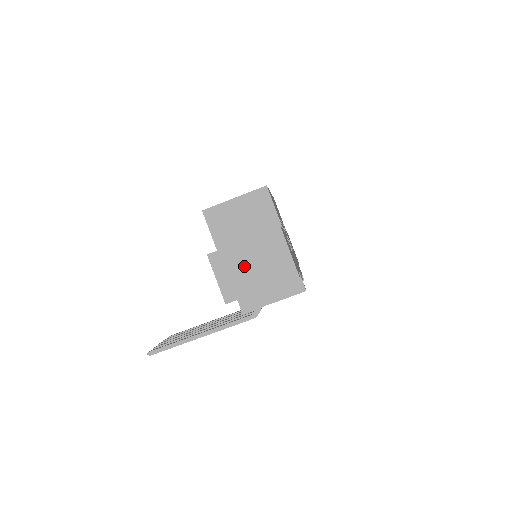
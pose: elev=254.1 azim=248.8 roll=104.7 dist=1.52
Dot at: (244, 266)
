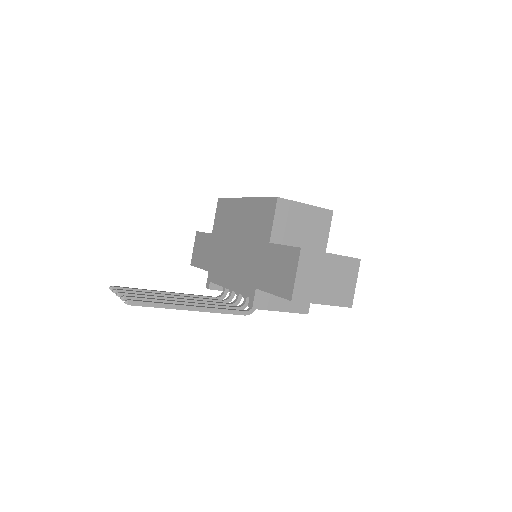
Dot at: (322, 275)
